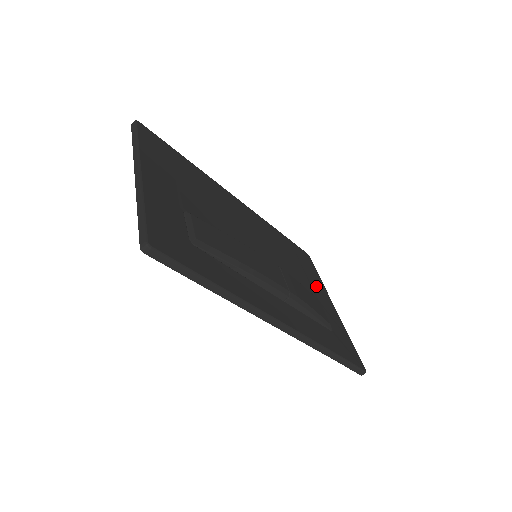
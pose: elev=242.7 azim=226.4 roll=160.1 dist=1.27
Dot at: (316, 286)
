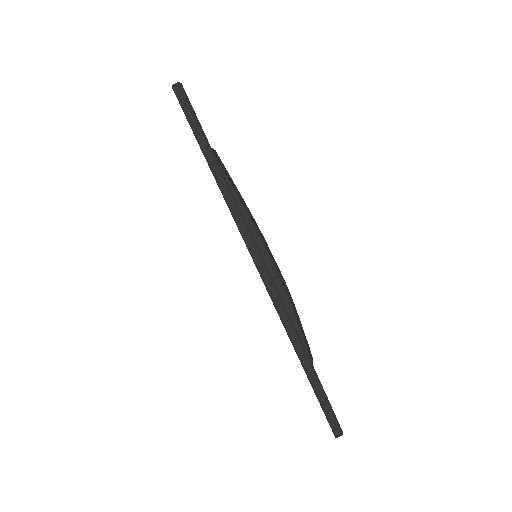
Dot at: occluded
